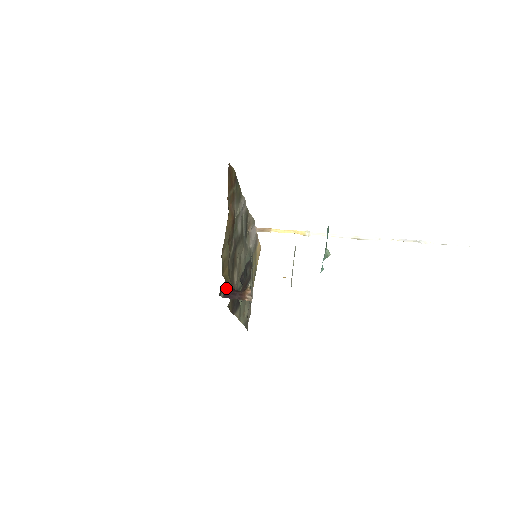
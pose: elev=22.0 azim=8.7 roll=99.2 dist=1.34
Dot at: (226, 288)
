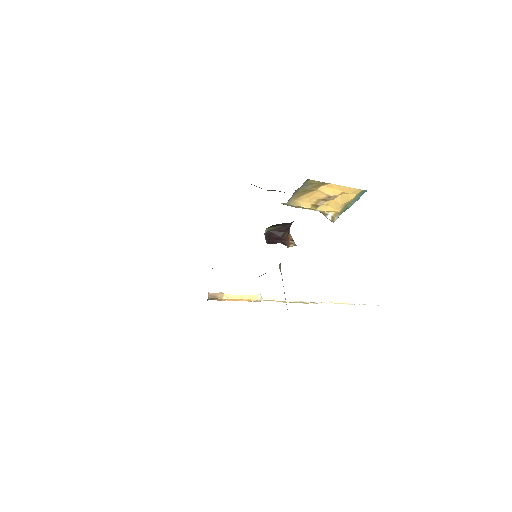
Dot at: (268, 233)
